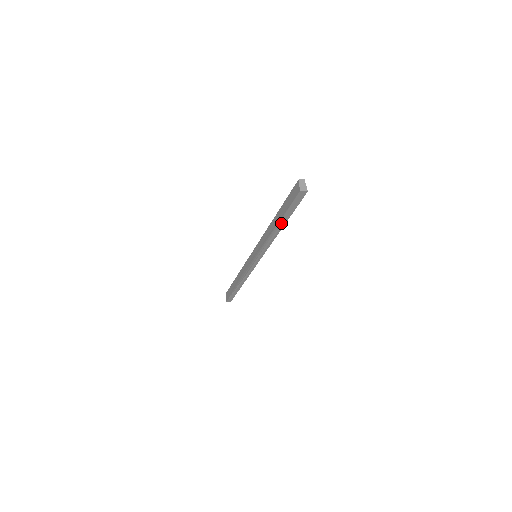
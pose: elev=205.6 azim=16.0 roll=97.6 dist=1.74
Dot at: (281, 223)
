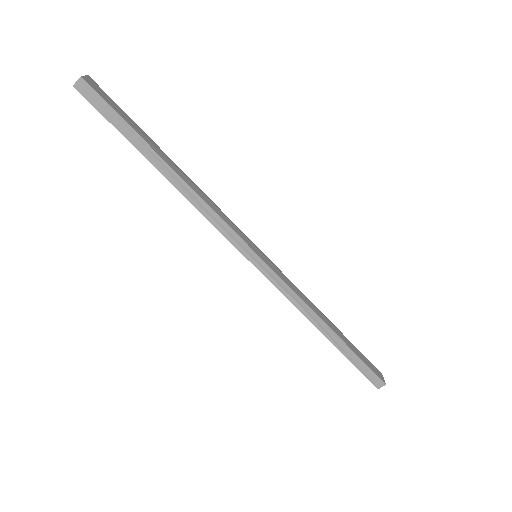
Dot at: (155, 161)
